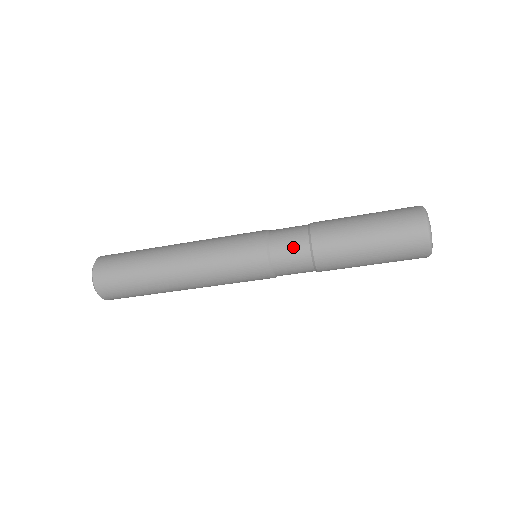
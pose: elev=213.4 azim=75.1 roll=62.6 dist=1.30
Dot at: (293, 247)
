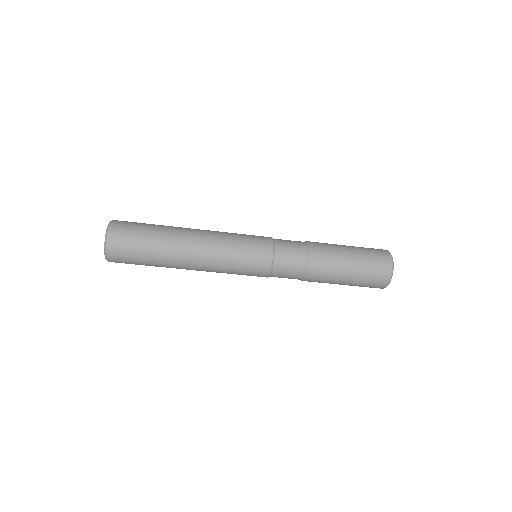
Dot at: (294, 261)
